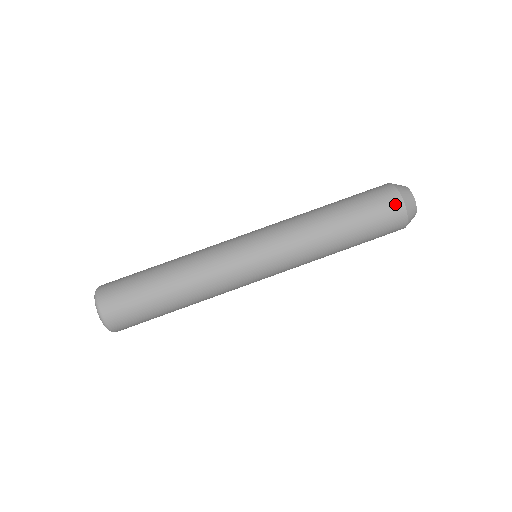
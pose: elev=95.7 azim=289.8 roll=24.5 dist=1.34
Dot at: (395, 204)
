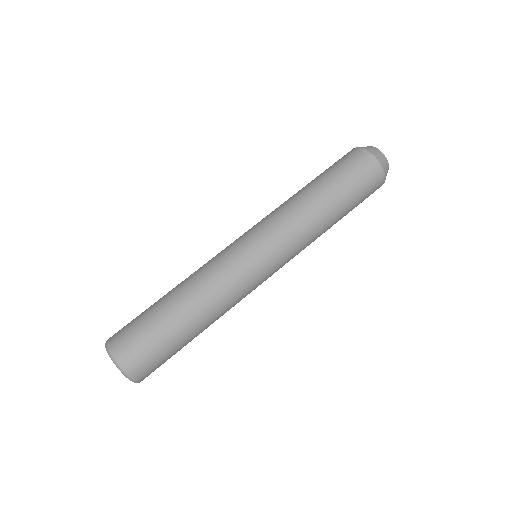
Dot at: (373, 167)
